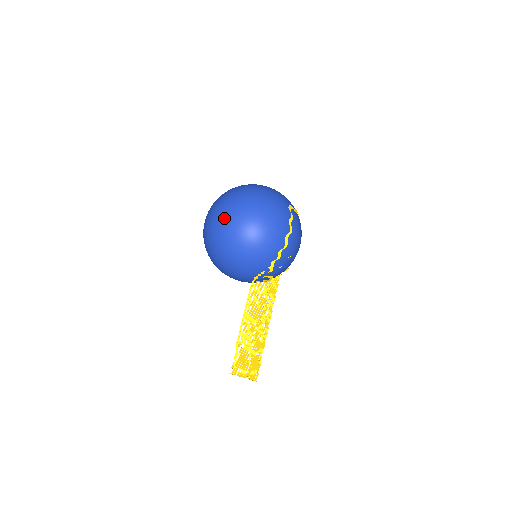
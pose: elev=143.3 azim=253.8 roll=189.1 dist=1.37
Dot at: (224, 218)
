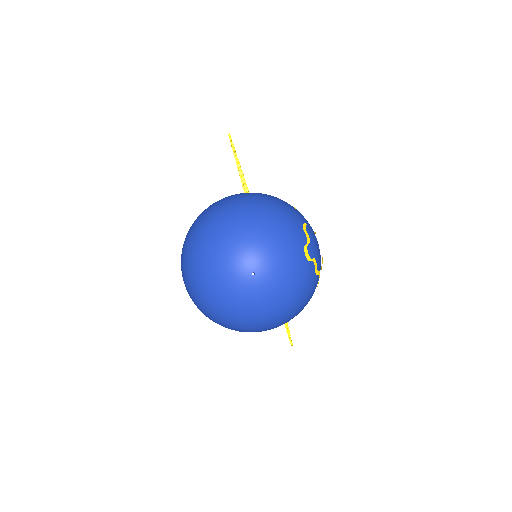
Dot at: (242, 328)
